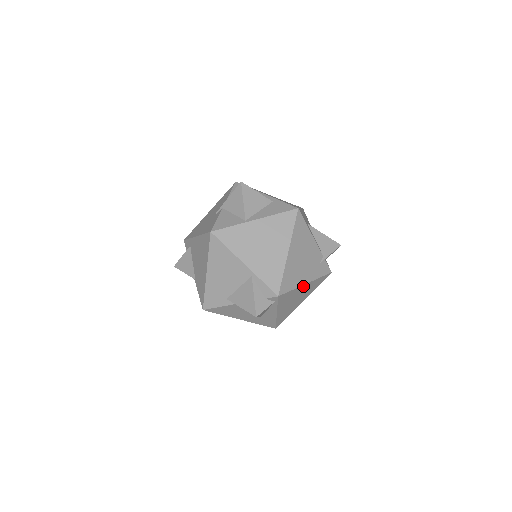
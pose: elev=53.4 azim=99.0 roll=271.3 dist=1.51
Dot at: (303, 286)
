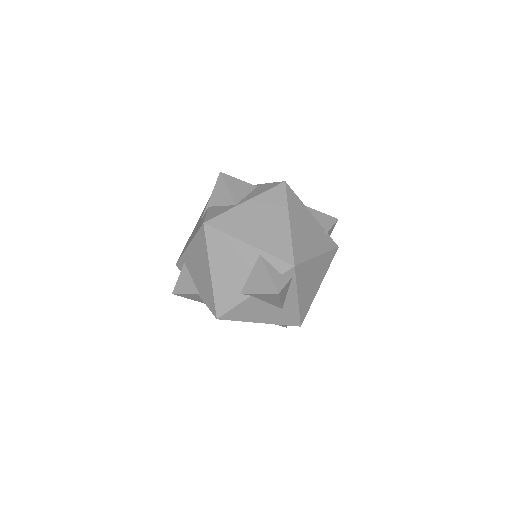
Dot at: (316, 259)
